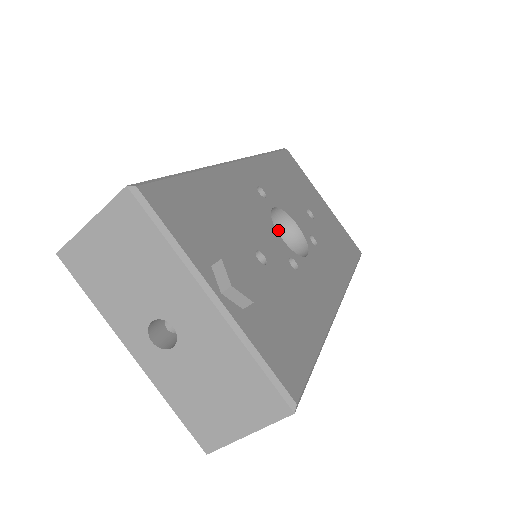
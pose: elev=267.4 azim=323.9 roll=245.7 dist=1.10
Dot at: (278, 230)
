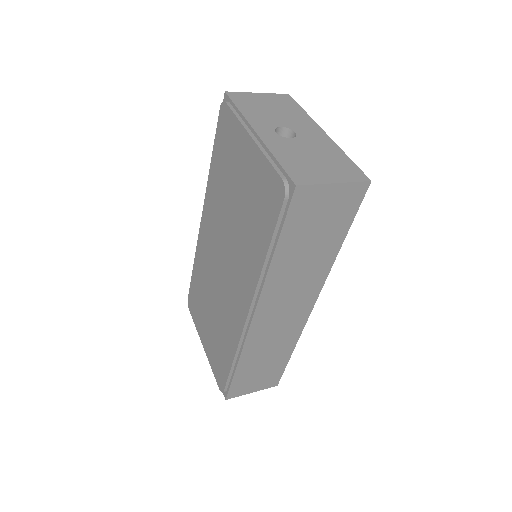
Dot at: occluded
